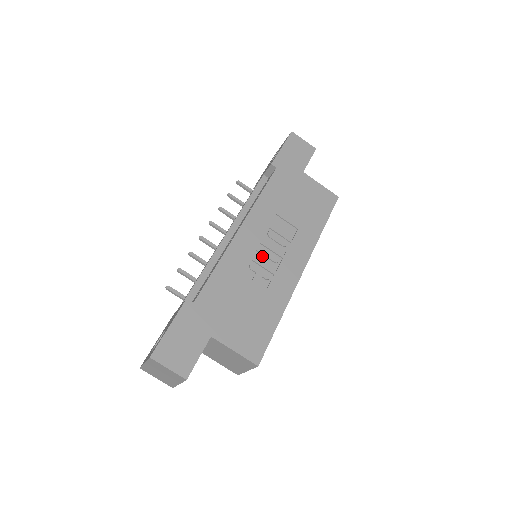
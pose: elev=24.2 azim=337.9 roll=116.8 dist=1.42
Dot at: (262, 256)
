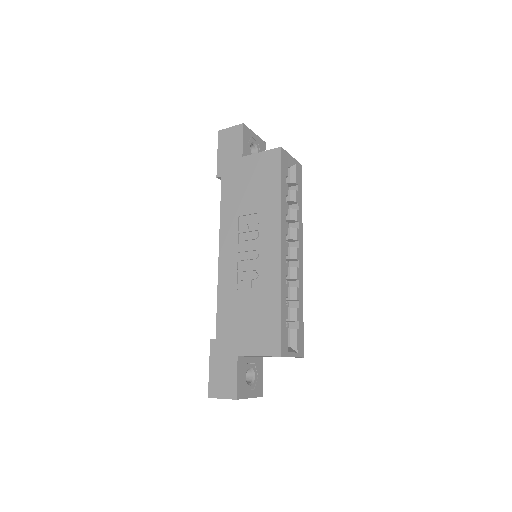
Dot at: (245, 262)
